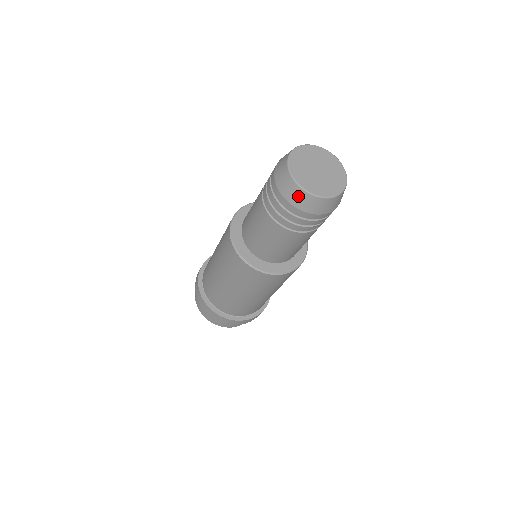
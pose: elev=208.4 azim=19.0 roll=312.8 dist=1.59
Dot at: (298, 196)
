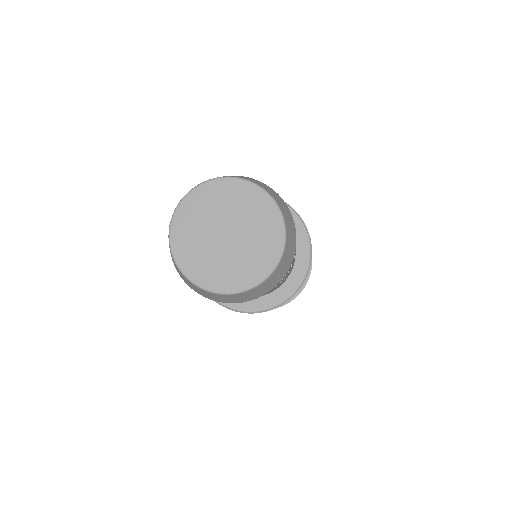
Dot at: (241, 297)
